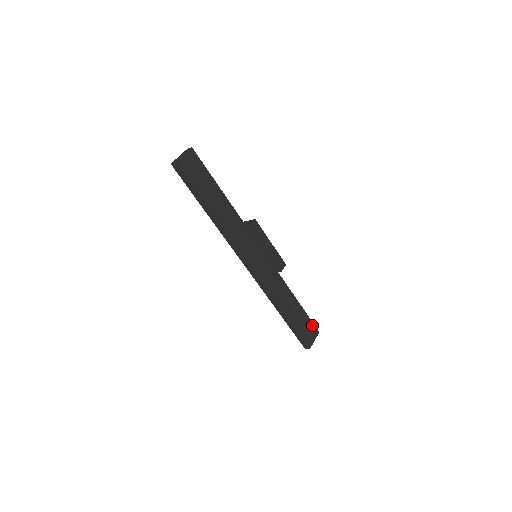
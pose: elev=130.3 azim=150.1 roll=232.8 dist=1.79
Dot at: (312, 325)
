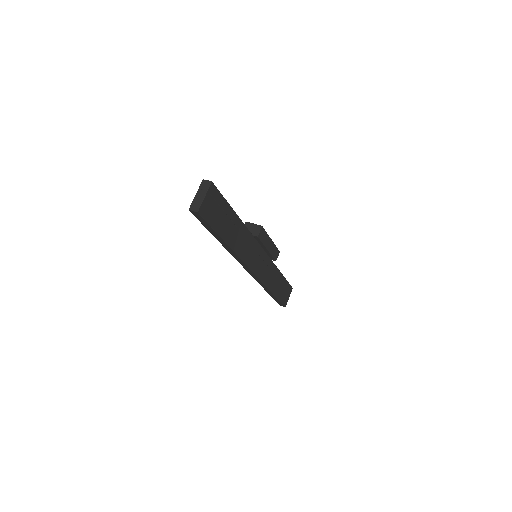
Dot at: (289, 287)
